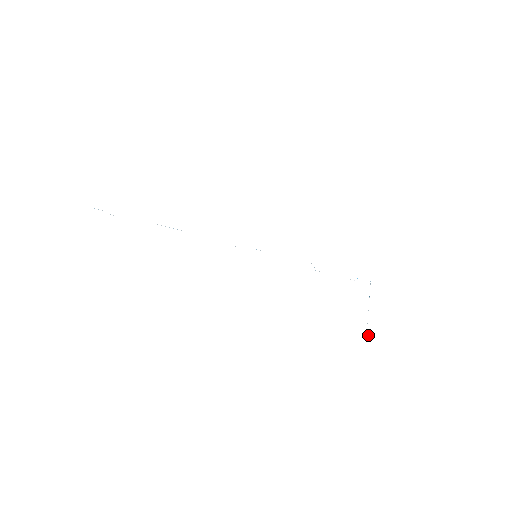
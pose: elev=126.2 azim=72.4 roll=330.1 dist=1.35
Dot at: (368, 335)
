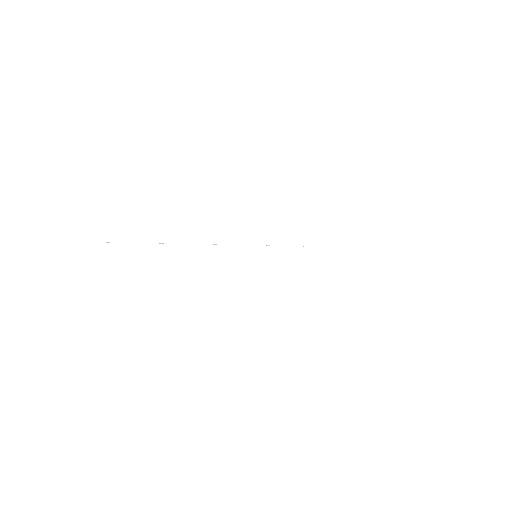
Dot at: occluded
